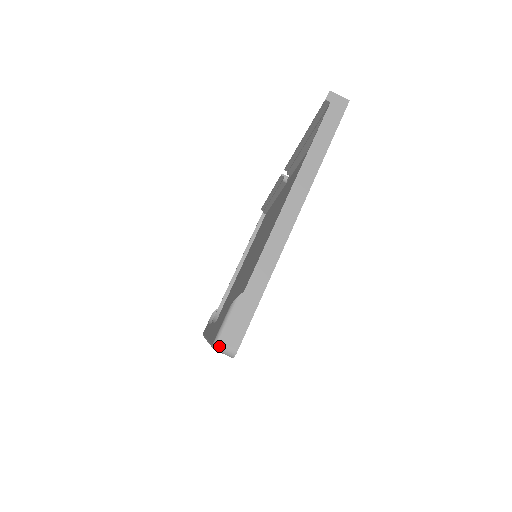
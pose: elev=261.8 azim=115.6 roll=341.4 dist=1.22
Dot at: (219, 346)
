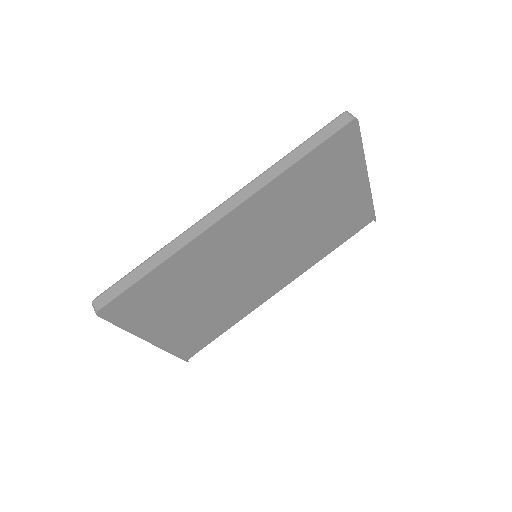
Dot at: (350, 113)
